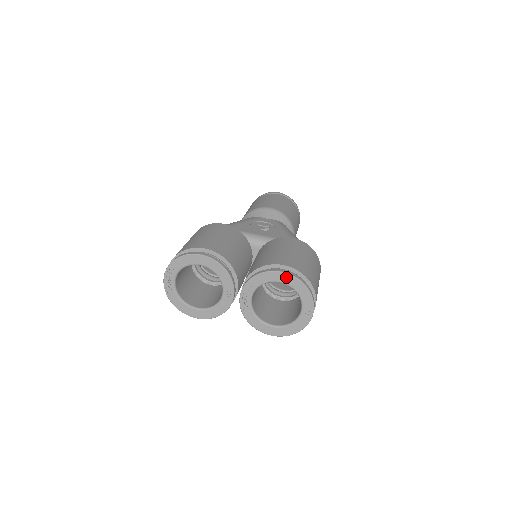
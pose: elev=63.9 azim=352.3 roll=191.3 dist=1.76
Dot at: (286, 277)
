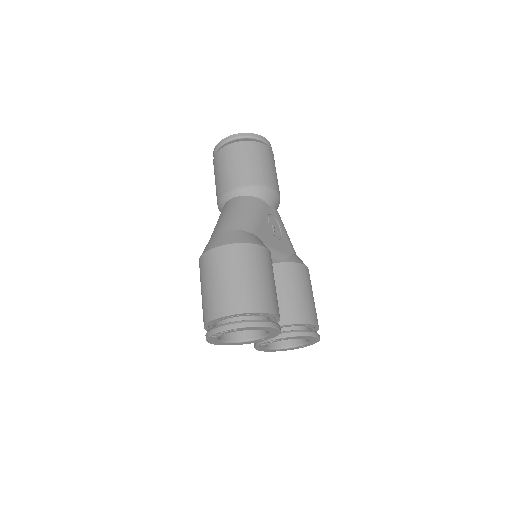
Dot at: (314, 338)
